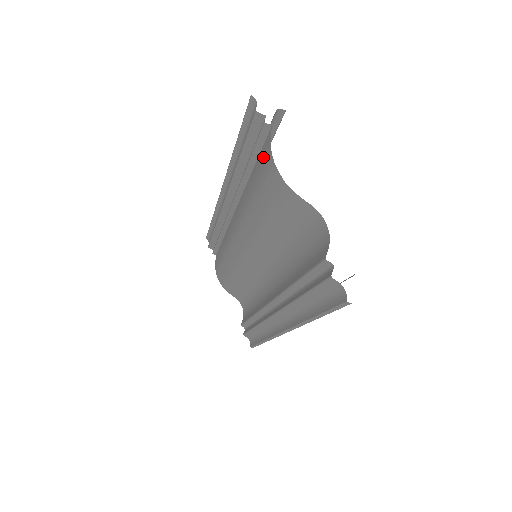
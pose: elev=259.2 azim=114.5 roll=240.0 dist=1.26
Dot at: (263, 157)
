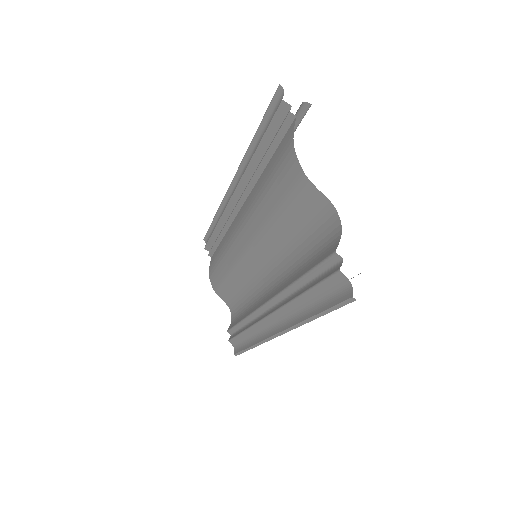
Dot at: (282, 148)
